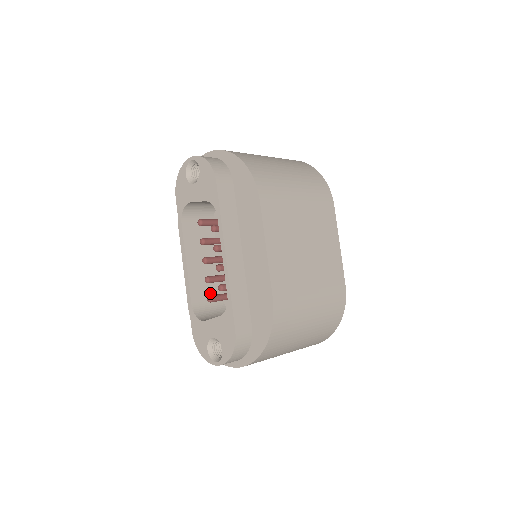
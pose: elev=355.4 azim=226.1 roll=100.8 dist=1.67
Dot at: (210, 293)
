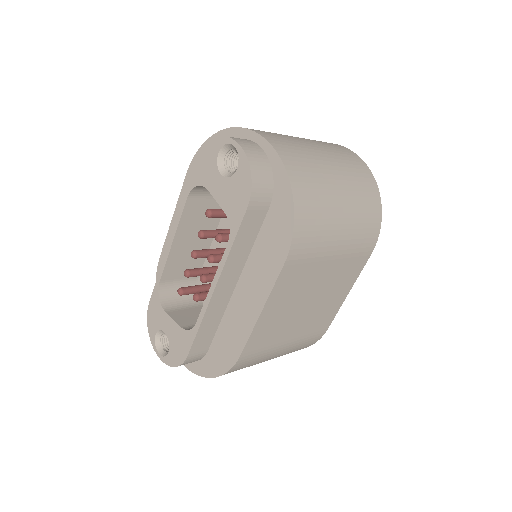
Dot at: occluded
